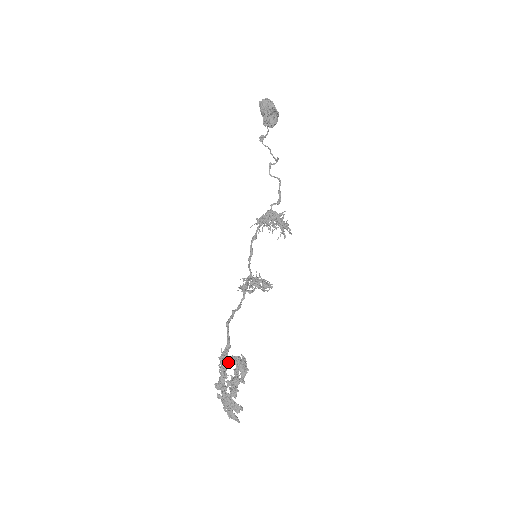
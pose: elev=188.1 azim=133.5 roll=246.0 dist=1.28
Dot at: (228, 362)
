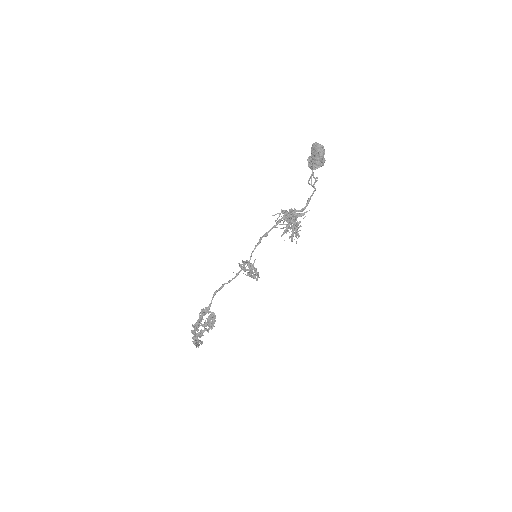
Dot at: (207, 312)
